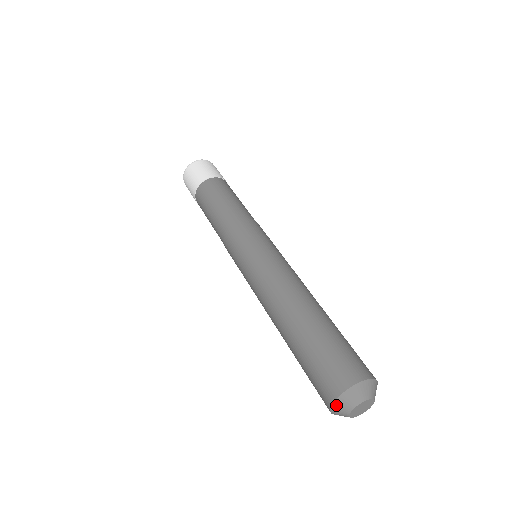
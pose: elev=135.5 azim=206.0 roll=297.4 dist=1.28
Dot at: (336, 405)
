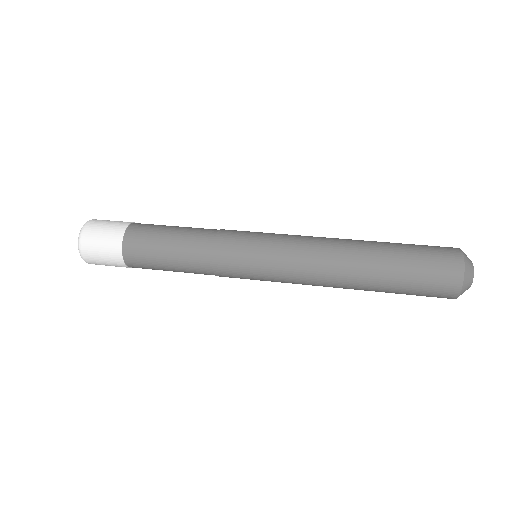
Dot at: (466, 268)
